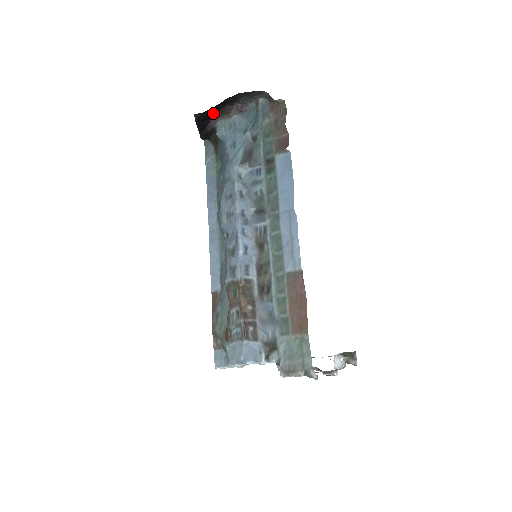
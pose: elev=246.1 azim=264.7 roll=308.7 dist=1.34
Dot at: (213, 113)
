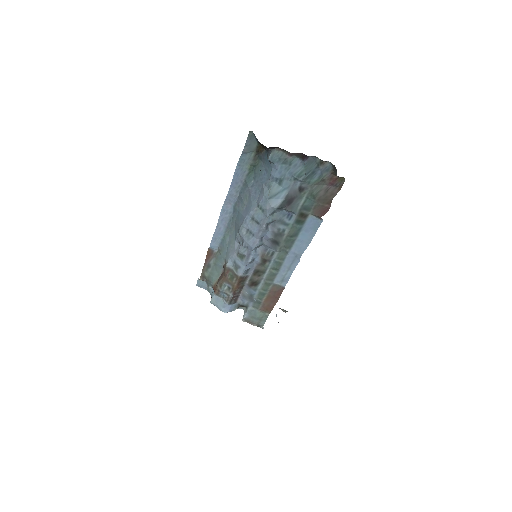
Dot at: occluded
